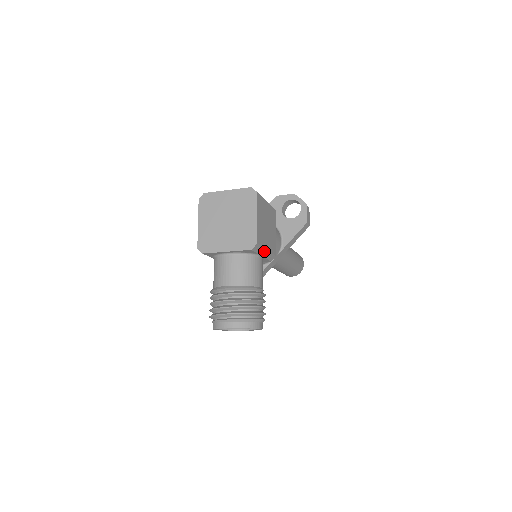
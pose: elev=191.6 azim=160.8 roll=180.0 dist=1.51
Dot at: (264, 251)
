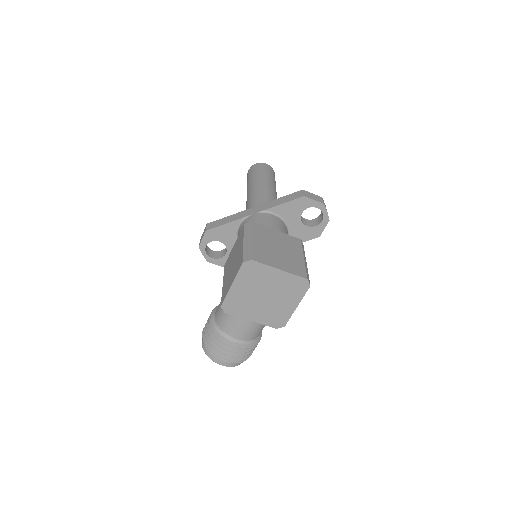
Dot at: occluded
